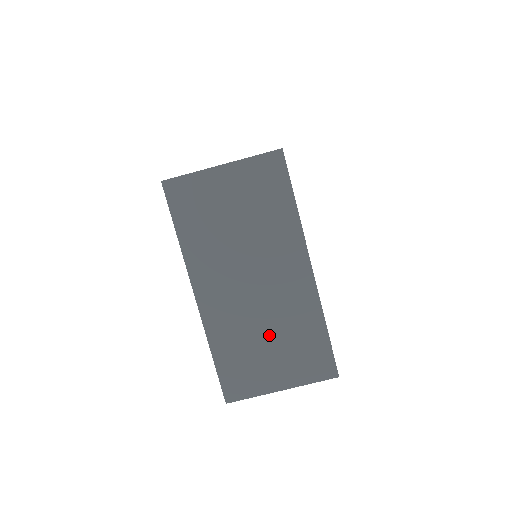
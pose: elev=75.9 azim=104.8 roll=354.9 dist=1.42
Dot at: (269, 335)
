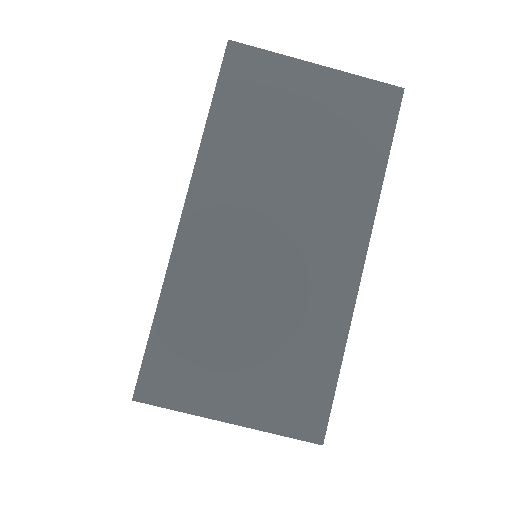
Dot at: (255, 326)
